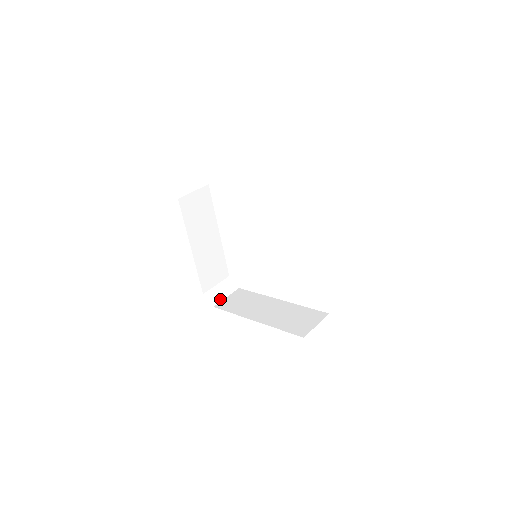
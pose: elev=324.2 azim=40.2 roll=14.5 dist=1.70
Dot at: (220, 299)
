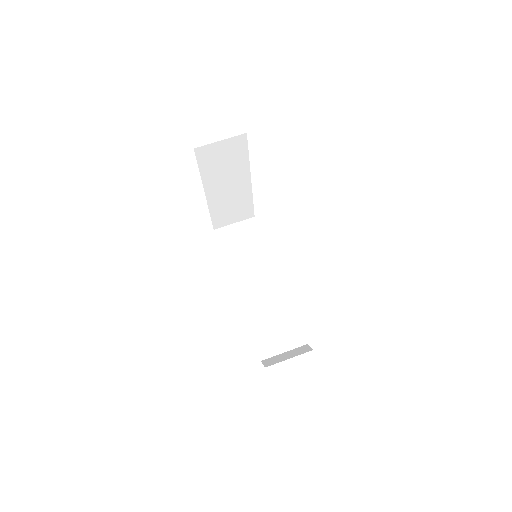
Dot at: (231, 240)
